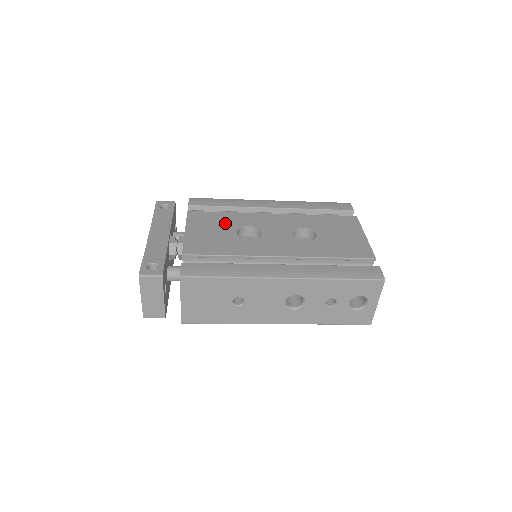
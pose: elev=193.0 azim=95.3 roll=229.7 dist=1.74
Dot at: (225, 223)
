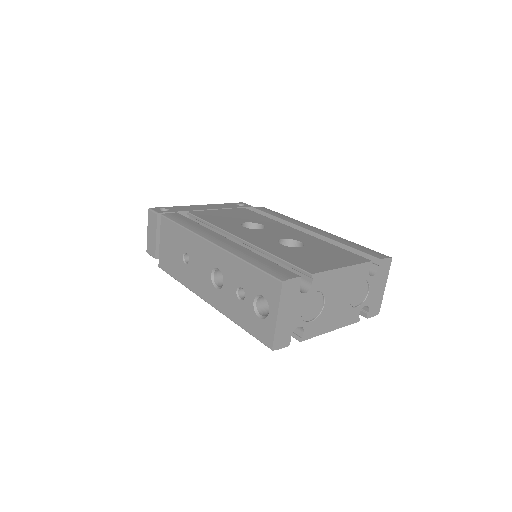
Dot at: (251, 218)
